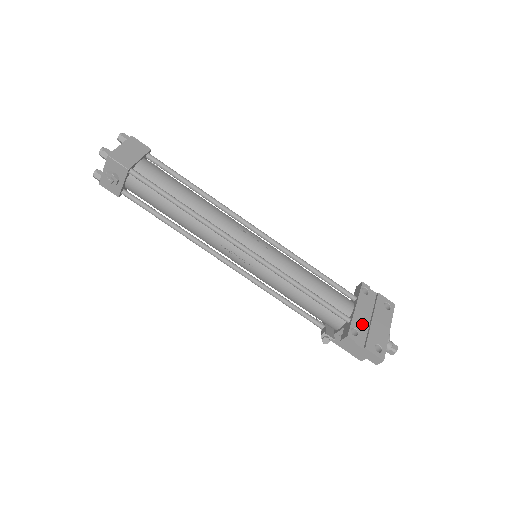
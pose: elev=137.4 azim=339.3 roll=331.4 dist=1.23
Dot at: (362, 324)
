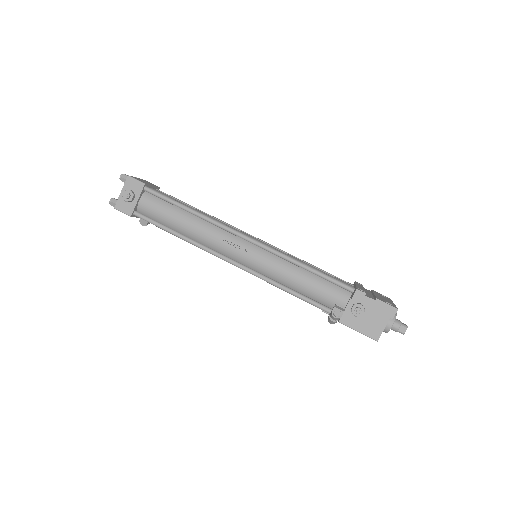
Dot at: (366, 293)
